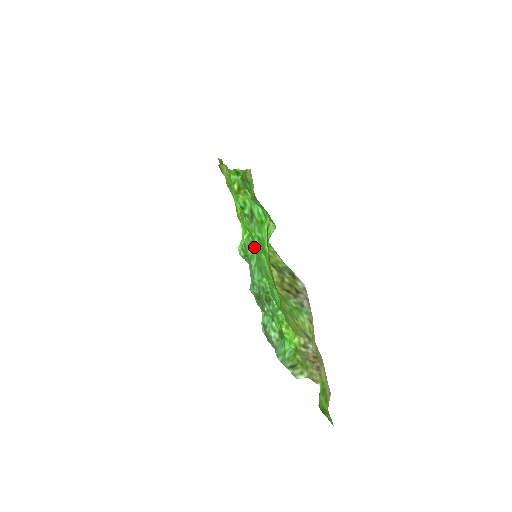
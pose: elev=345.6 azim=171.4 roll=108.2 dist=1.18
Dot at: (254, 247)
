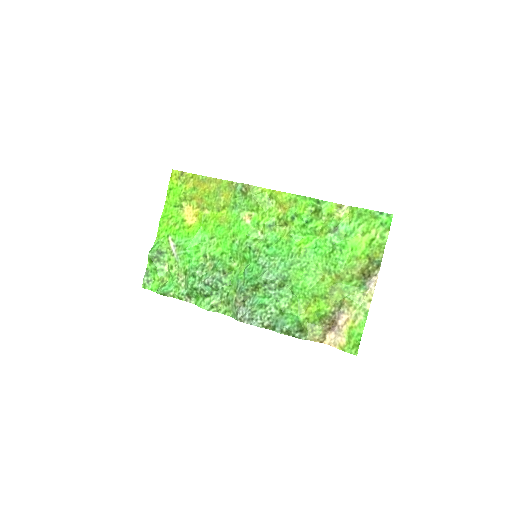
Dot at: (303, 248)
